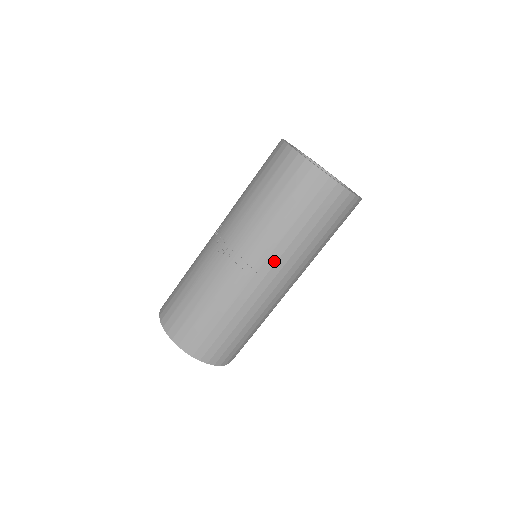
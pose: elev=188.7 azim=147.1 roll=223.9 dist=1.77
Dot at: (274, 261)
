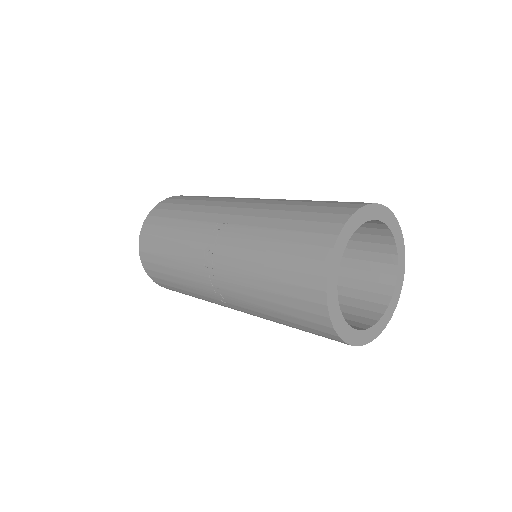
Dot at: (247, 311)
